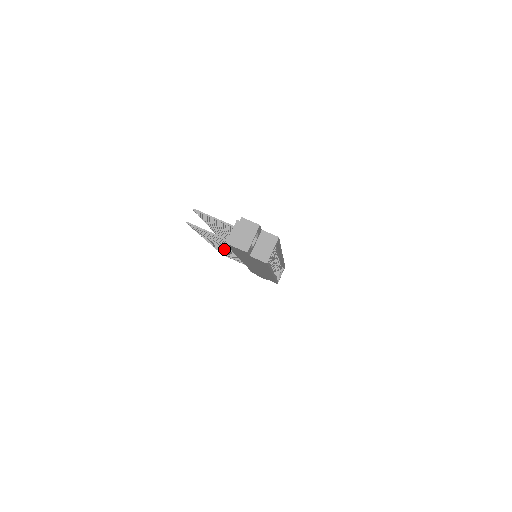
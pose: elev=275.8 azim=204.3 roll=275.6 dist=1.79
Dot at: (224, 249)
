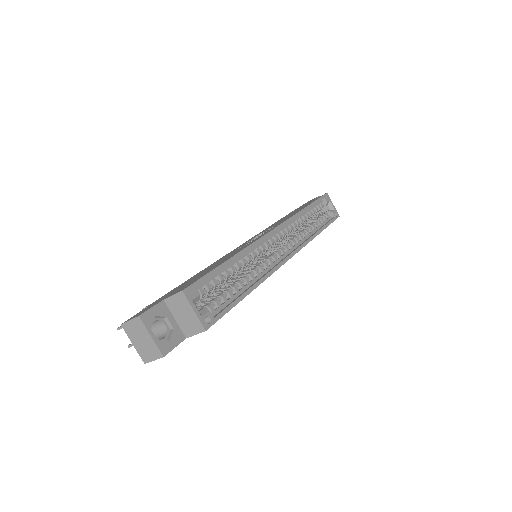
Dot at: occluded
